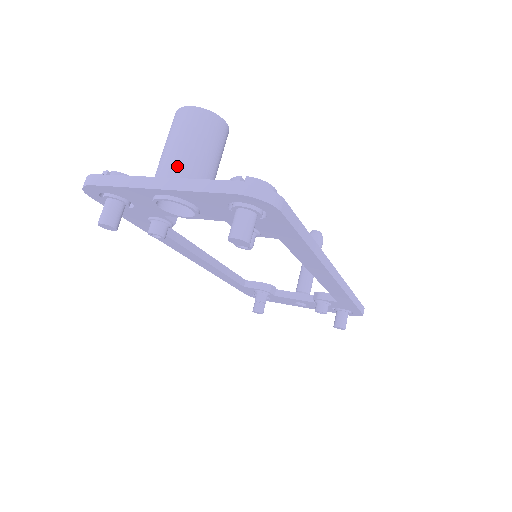
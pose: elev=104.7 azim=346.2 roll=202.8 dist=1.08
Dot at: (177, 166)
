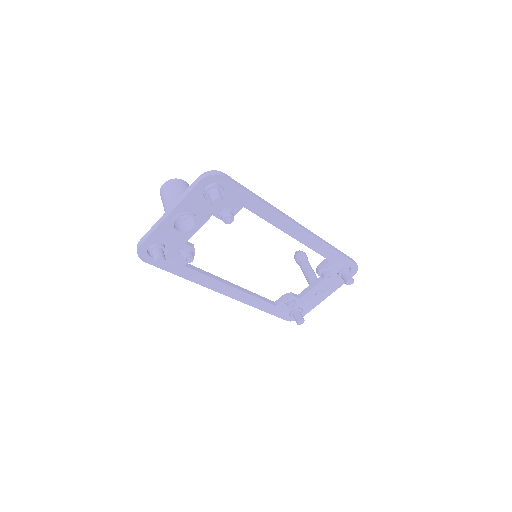
Dot at: (172, 203)
